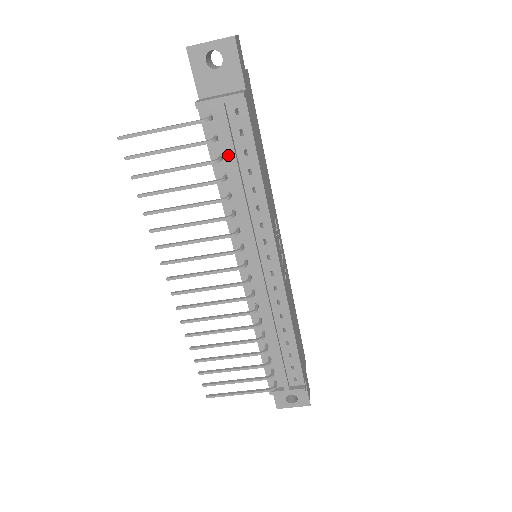
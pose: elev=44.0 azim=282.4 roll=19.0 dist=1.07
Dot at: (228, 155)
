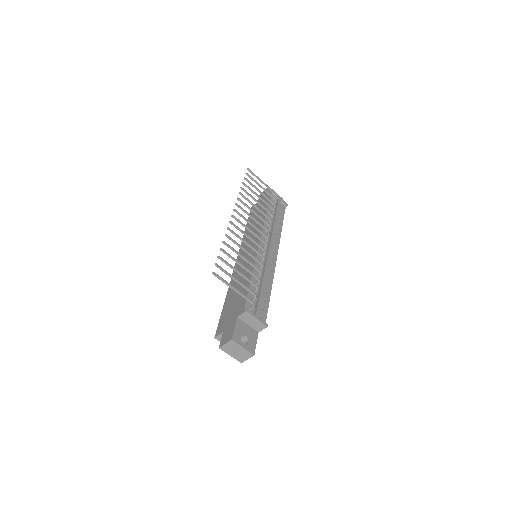
Dot at: (274, 211)
